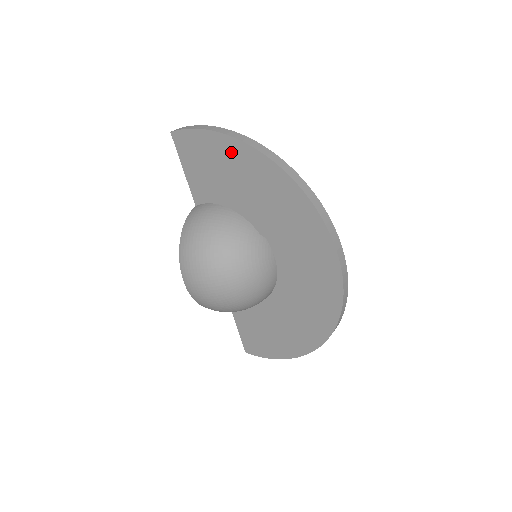
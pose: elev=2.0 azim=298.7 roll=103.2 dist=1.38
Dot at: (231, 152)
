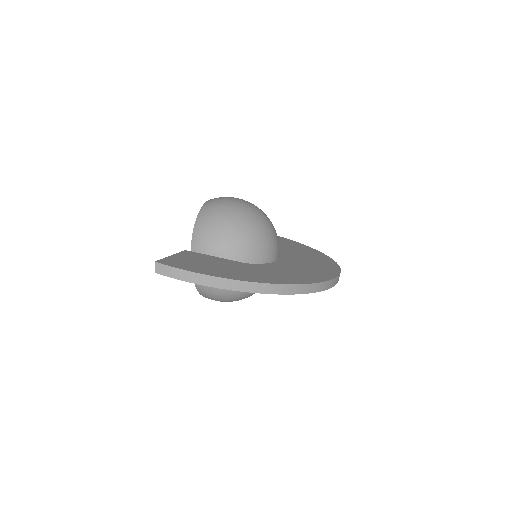
Dot at: occluded
